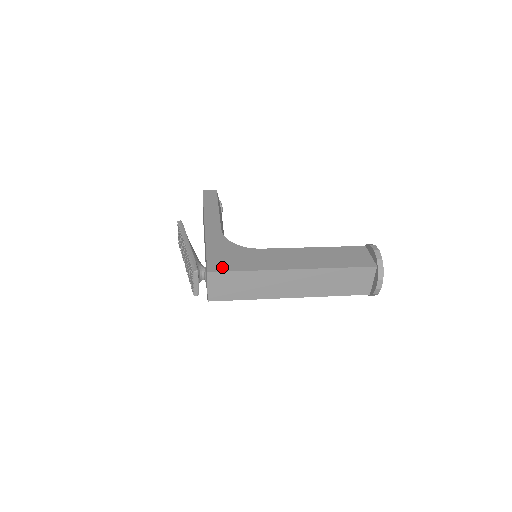
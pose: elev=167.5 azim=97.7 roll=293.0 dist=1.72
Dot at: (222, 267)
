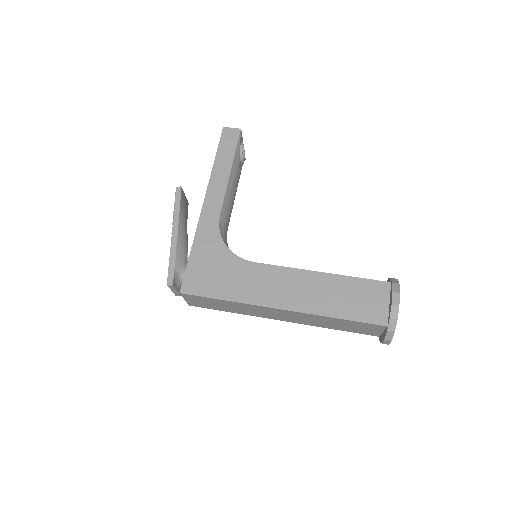
Dot at: (198, 288)
